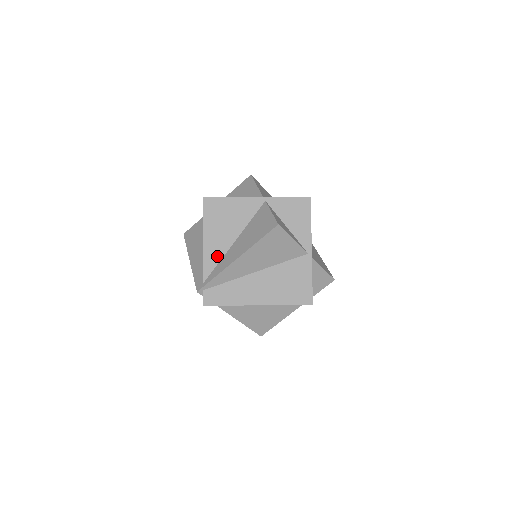
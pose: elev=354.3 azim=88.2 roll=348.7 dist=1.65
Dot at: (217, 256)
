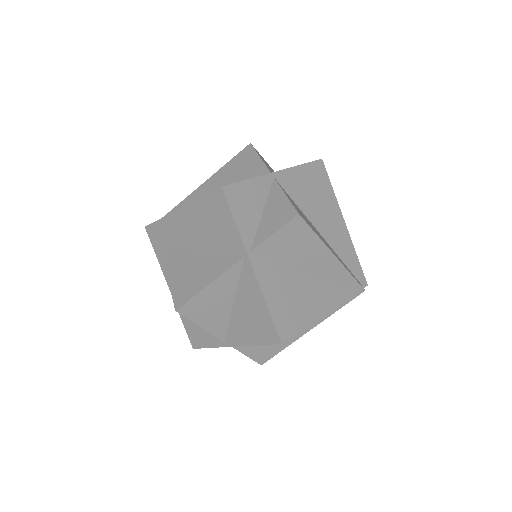
Dot at: occluded
